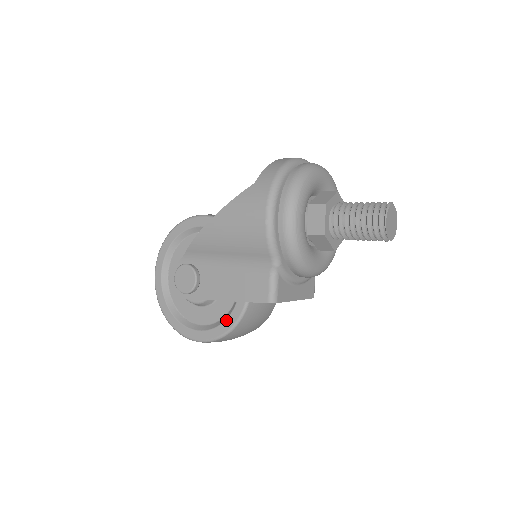
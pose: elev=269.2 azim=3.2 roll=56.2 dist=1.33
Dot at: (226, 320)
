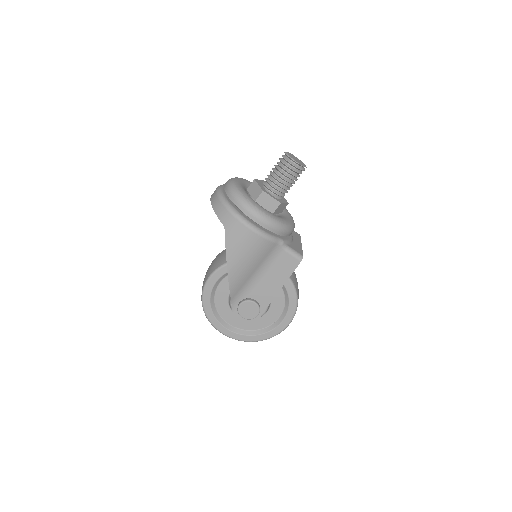
Dot at: (289, 297)
